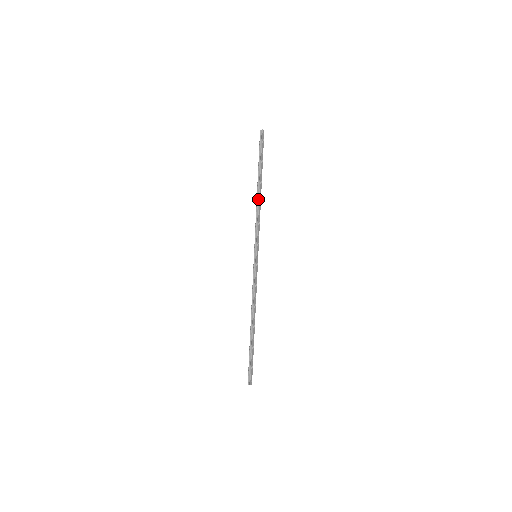
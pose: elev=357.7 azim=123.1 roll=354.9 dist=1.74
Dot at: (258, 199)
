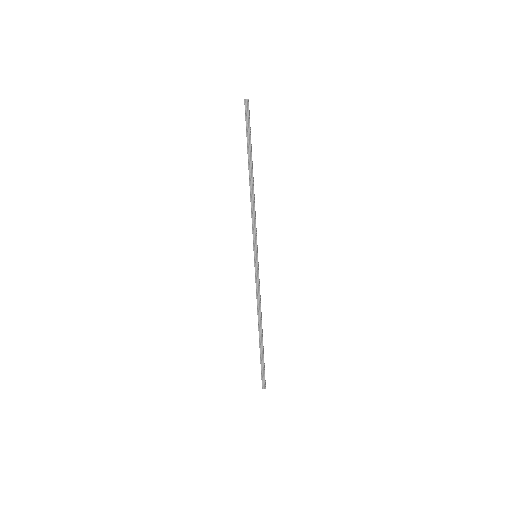
Dot at: (252, 189)
